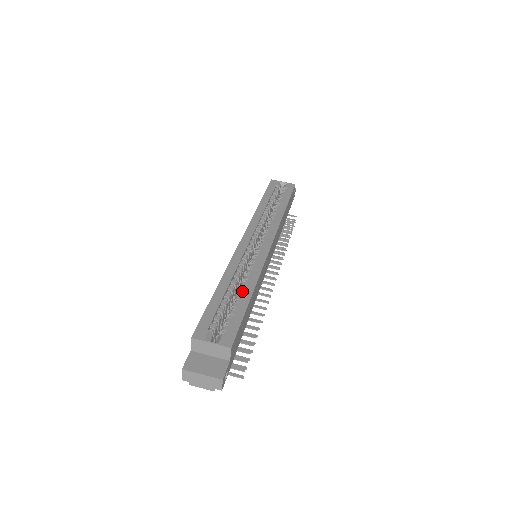
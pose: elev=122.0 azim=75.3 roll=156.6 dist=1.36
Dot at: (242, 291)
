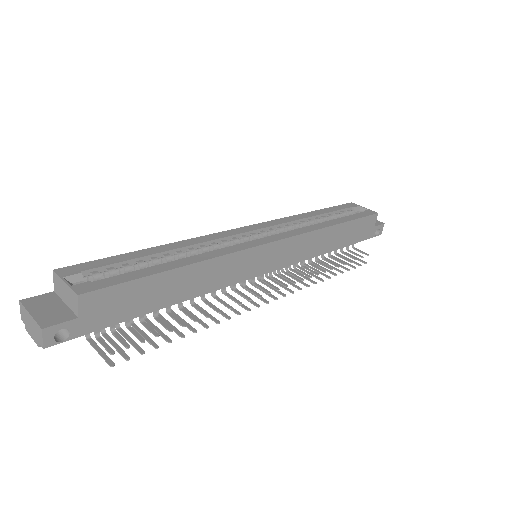
Dot at: (176, 262)
